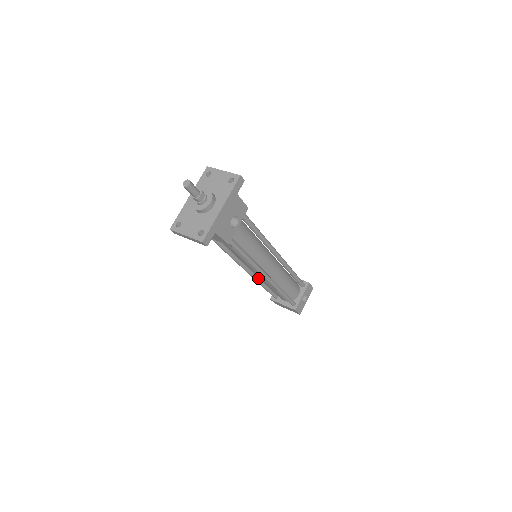
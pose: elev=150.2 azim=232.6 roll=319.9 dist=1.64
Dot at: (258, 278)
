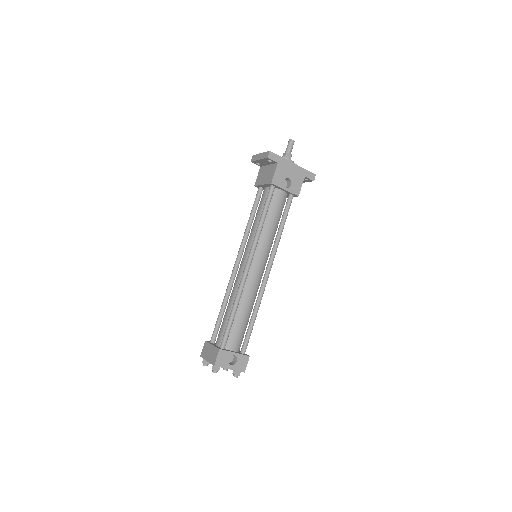
Dot at: (231, 288)
